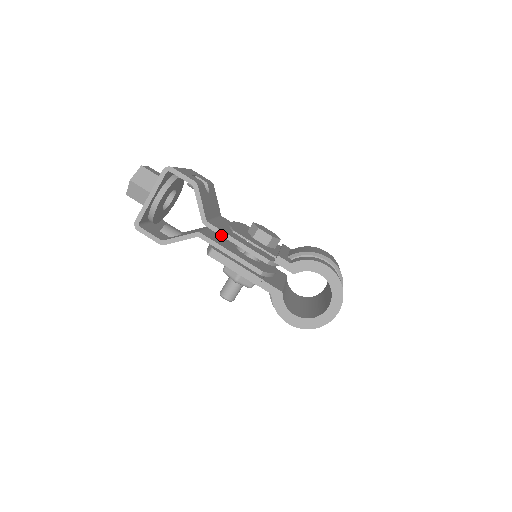
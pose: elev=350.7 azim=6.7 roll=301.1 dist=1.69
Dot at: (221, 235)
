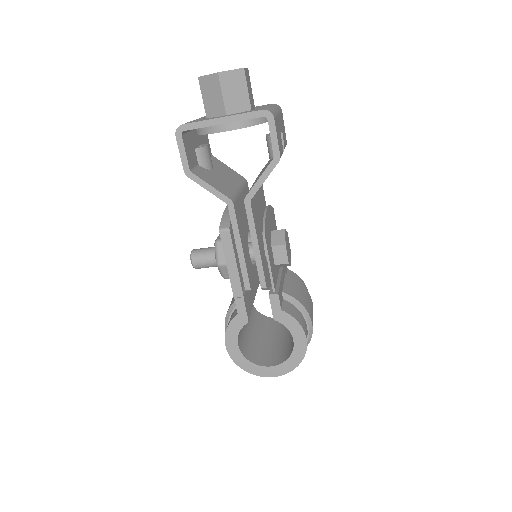
Dot at: (250, 226)
